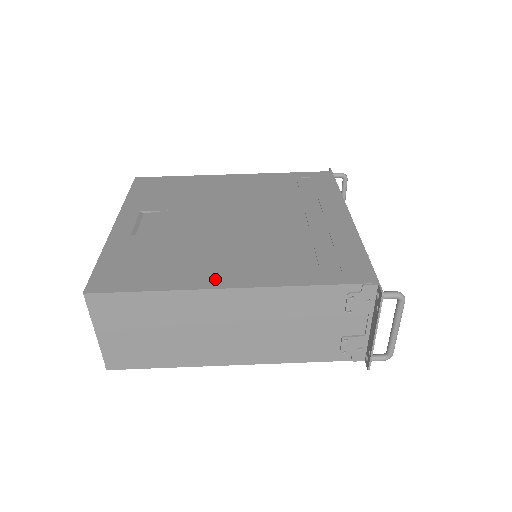
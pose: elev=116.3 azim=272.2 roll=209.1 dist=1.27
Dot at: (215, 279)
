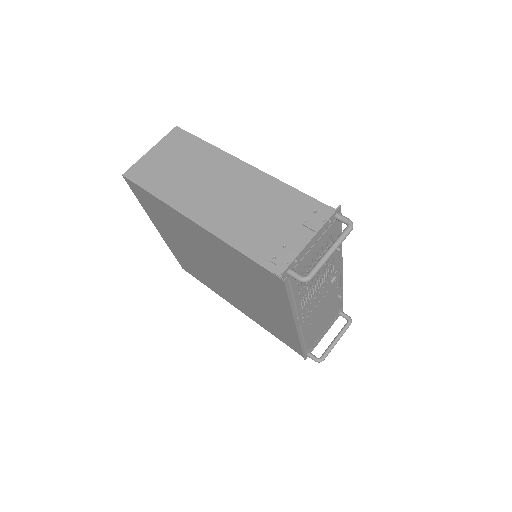
Dot at: occluded
